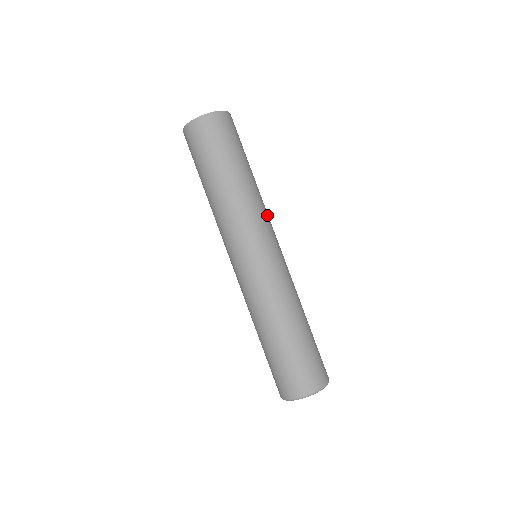
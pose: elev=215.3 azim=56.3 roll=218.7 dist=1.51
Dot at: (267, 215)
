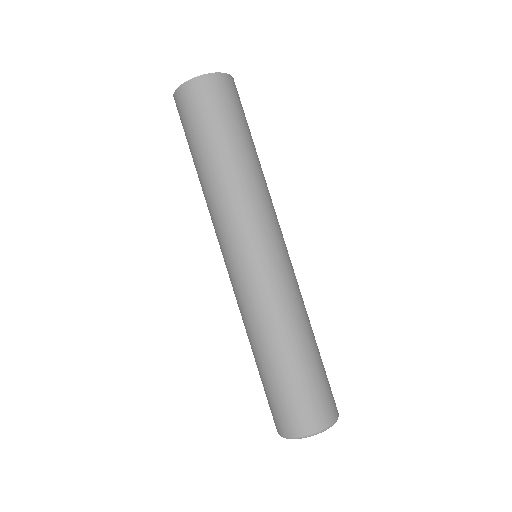
Dot at: (273, 207)
